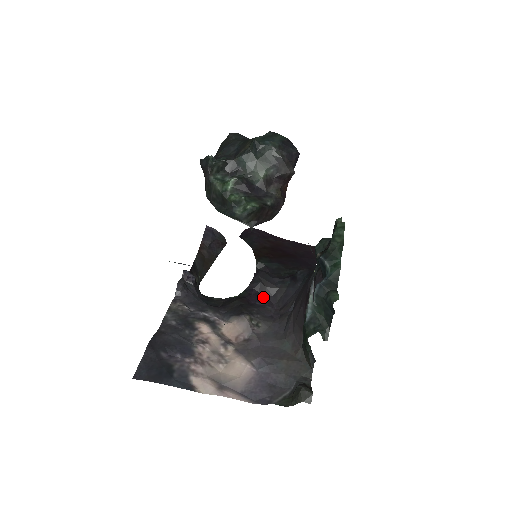
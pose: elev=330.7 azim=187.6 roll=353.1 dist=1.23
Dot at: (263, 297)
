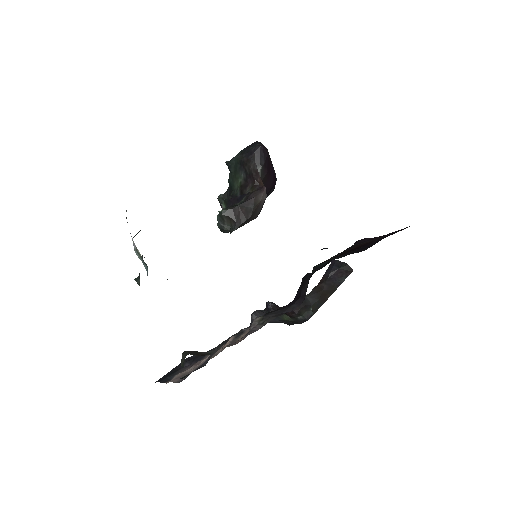
Dot at: (298, 298)
